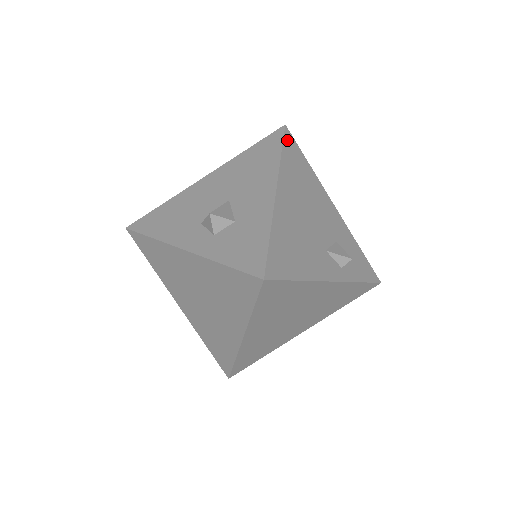
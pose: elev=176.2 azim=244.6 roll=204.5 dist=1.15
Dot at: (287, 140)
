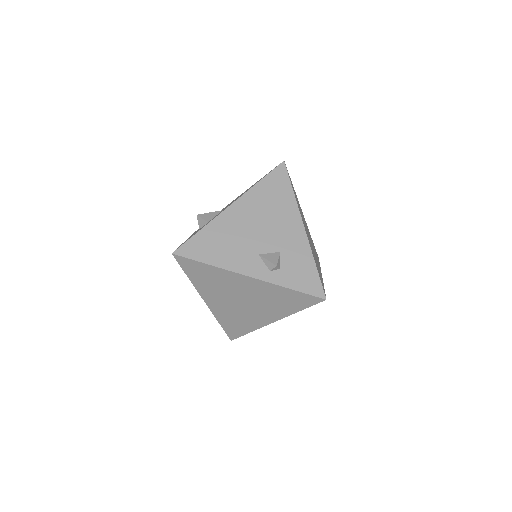
Dot at: (276, 172)
